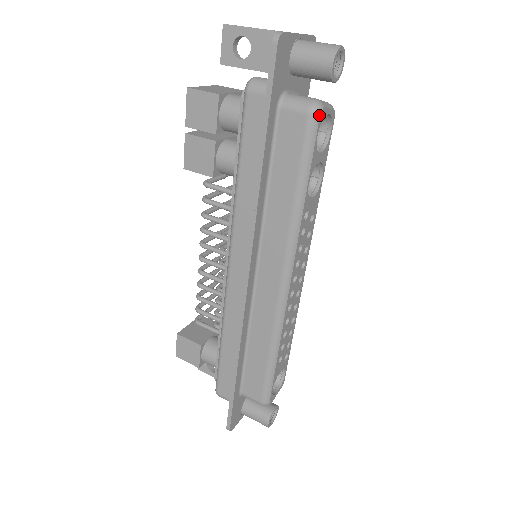
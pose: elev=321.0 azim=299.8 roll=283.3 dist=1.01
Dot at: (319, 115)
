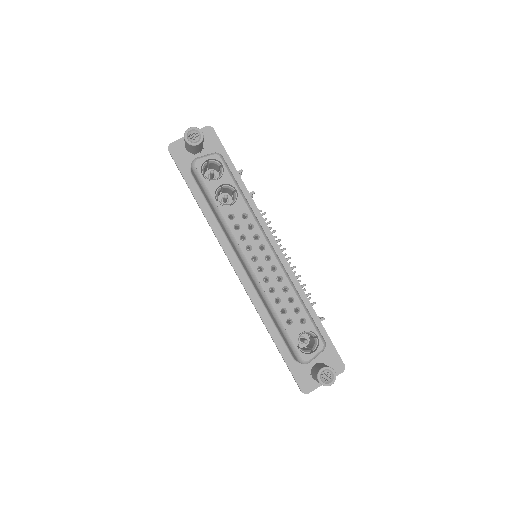
Dot at: (195, 165)
